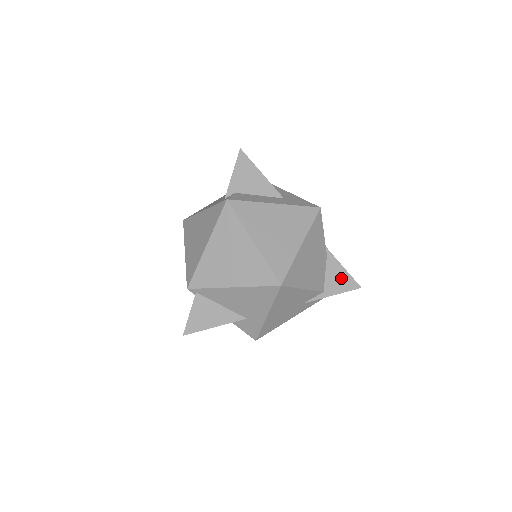
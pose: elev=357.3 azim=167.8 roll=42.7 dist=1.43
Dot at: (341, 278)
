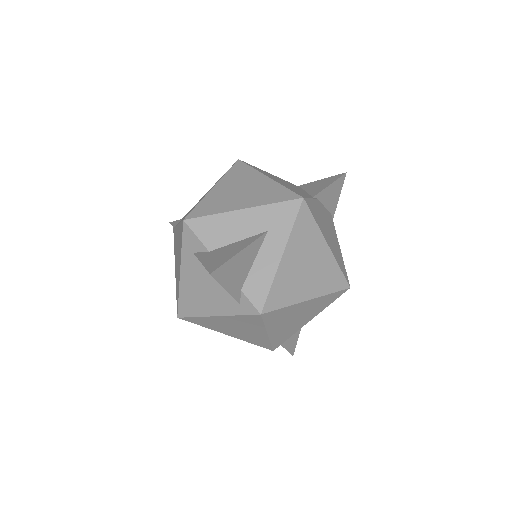
Dot at: (334, 191)
